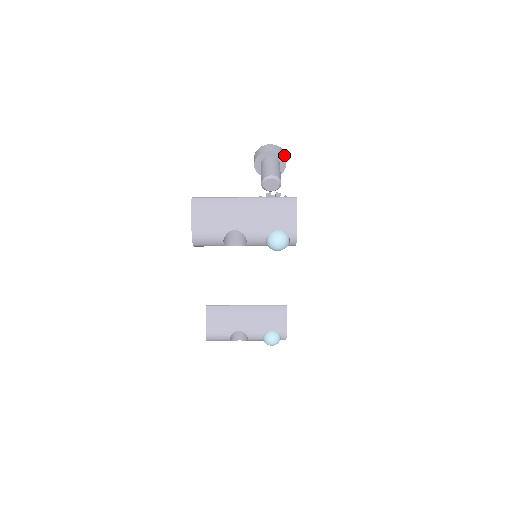
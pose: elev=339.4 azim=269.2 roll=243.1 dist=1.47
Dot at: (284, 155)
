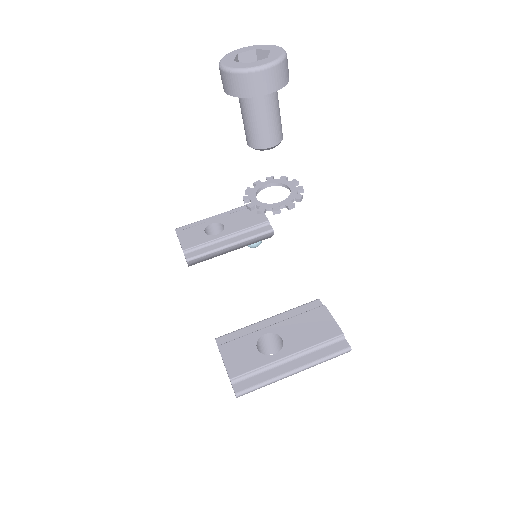
Dot at: (288, 71)
